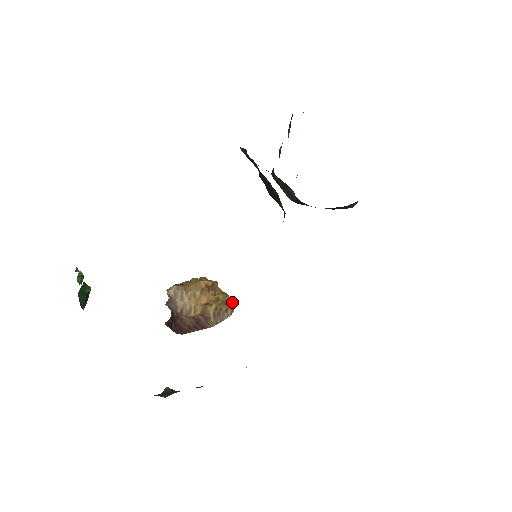
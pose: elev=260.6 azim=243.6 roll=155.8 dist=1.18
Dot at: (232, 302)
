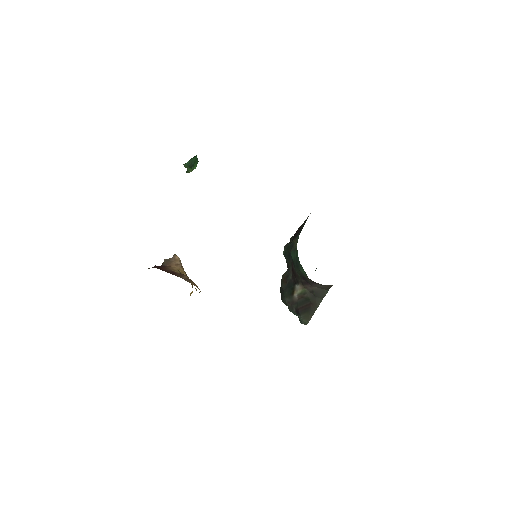
Dot at: occluded
